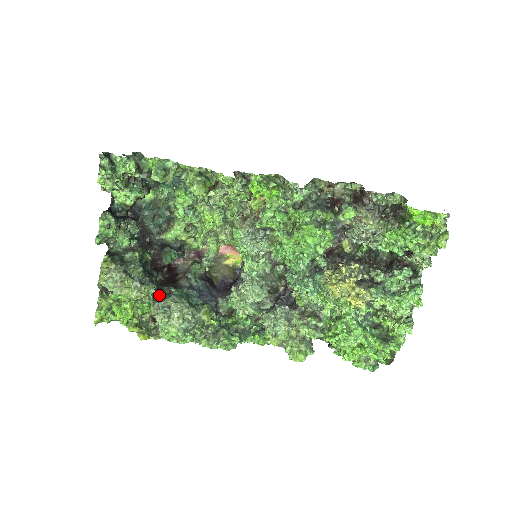
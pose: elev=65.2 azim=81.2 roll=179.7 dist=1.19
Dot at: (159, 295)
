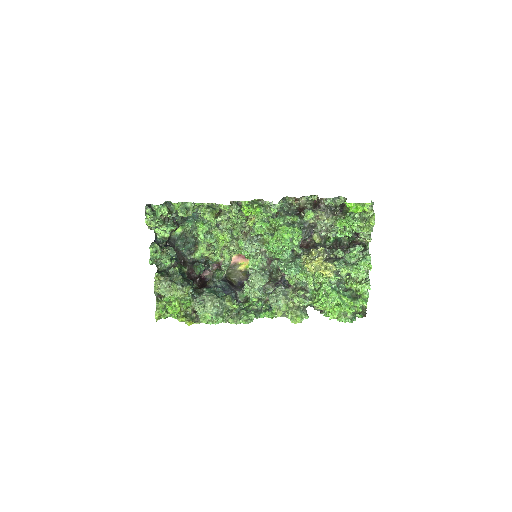
Dot at: (196, 294)
